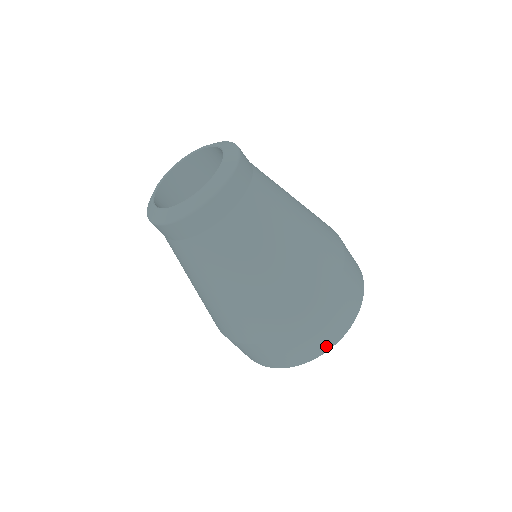
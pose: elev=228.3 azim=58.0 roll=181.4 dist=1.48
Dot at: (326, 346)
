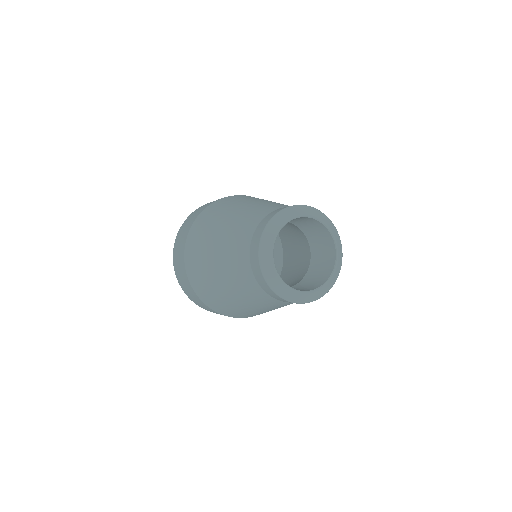
Dot at: occluded
